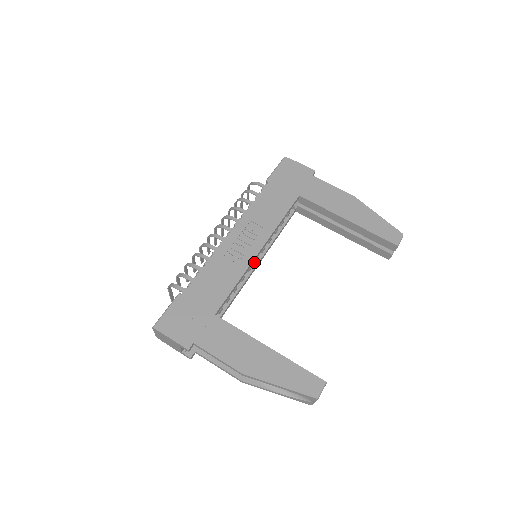
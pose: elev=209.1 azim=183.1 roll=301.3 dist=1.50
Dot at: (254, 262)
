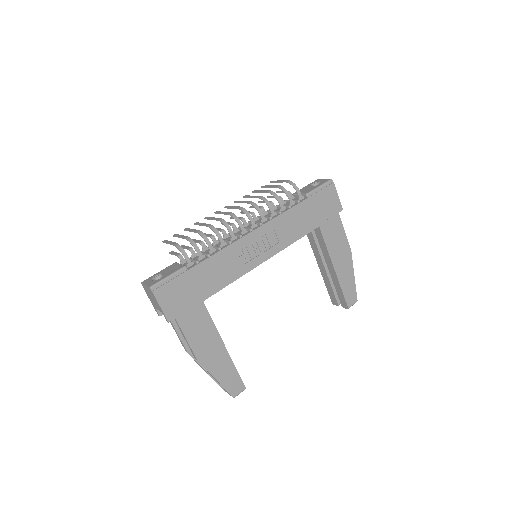
Dot at: occluded
